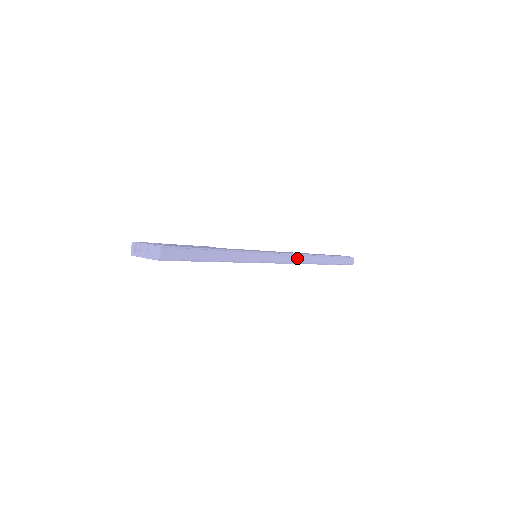
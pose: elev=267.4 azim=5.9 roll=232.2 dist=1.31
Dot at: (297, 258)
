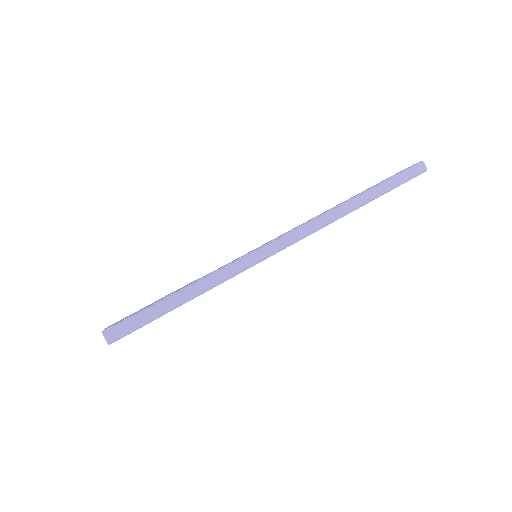
Dot at: (310, 226)
